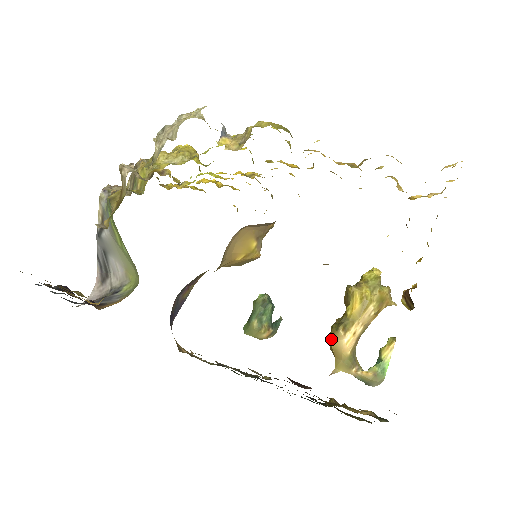
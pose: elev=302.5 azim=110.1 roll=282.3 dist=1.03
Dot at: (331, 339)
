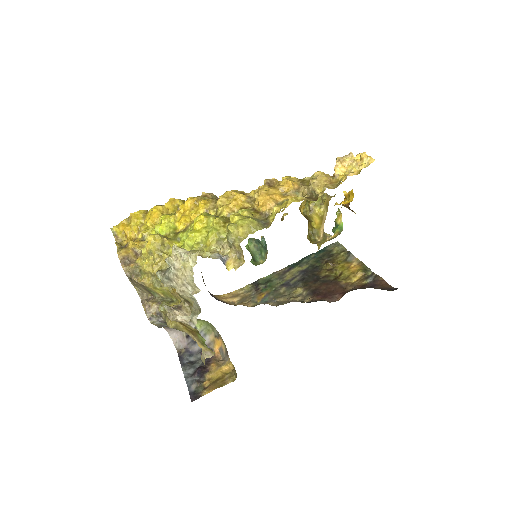
Dot at: (313, 243)
